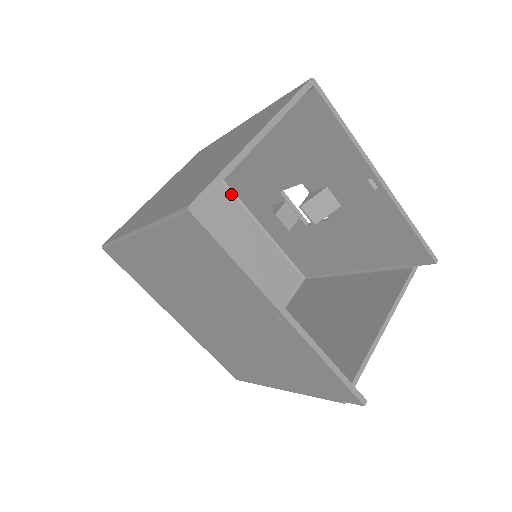
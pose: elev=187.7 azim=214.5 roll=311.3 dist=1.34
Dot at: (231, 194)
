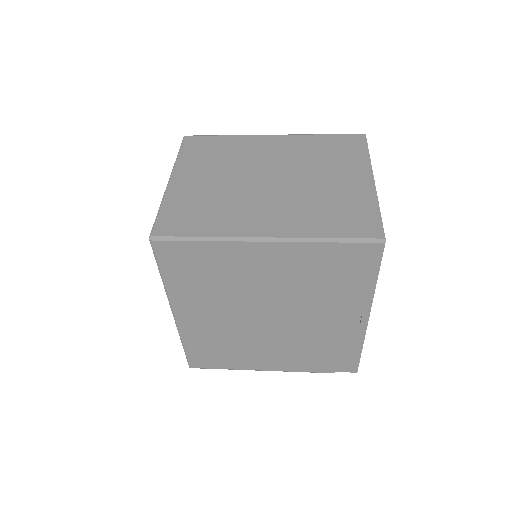
Dot at: occluded
